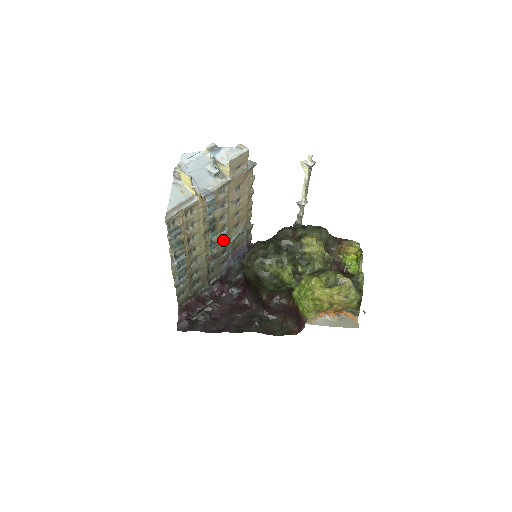
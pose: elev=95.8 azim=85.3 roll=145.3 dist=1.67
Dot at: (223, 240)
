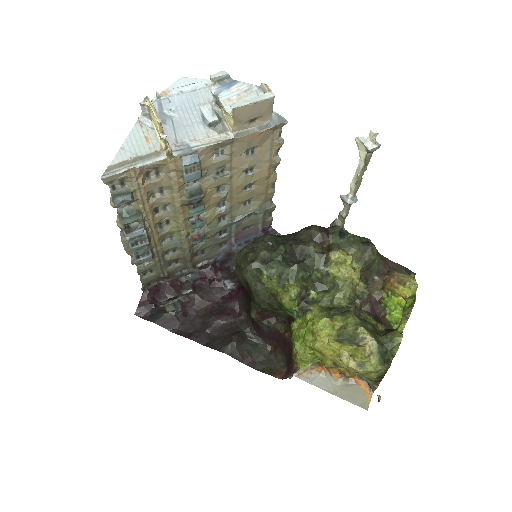
Dot at: (222, 217)
